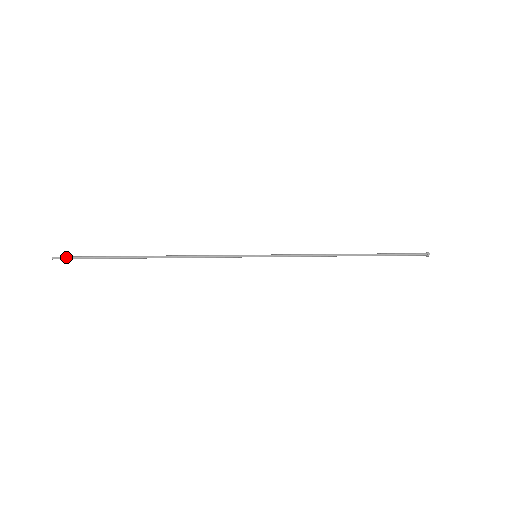
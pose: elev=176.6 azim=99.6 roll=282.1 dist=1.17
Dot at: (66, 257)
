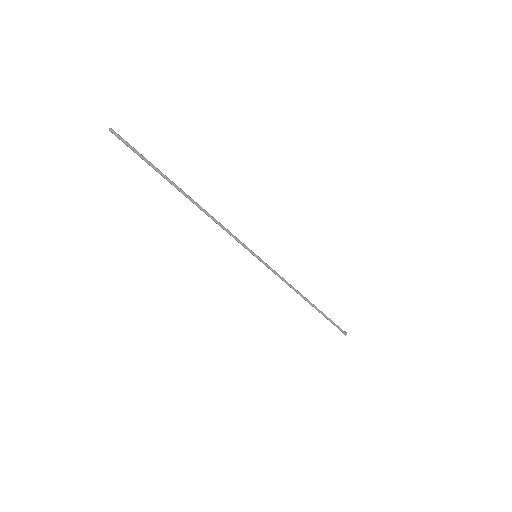
Dot at: (122, 138)
